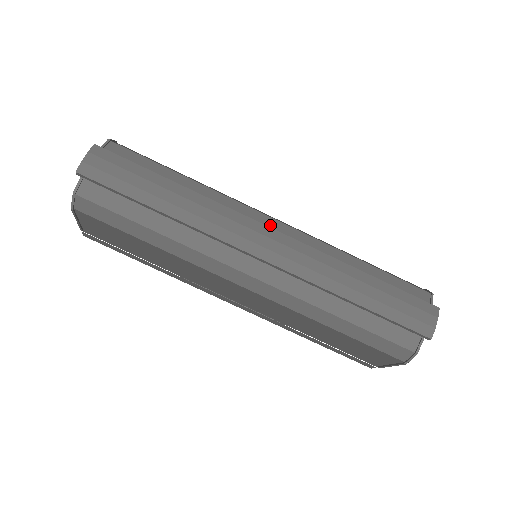
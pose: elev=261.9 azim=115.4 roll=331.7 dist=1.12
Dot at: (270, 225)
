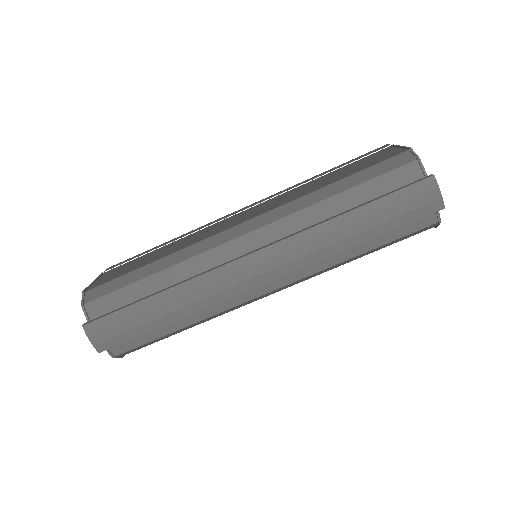
Dot at: (244, 246)
